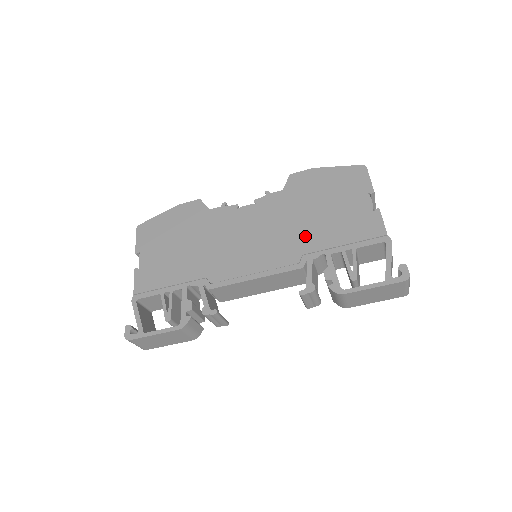
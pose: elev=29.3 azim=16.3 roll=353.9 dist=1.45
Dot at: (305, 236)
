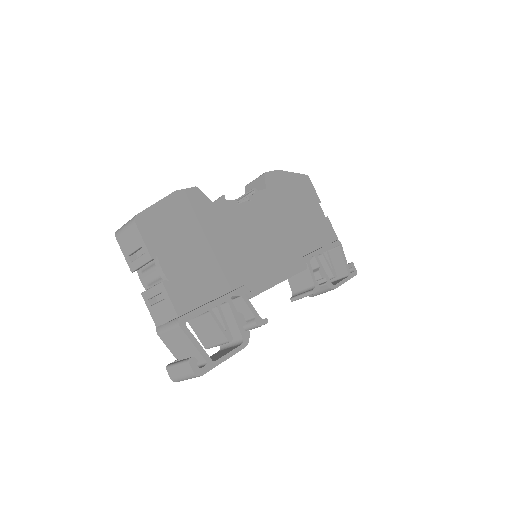
Dot at: (298, 239)
